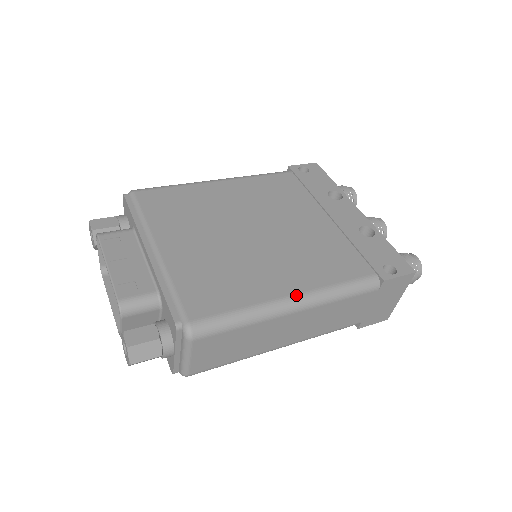
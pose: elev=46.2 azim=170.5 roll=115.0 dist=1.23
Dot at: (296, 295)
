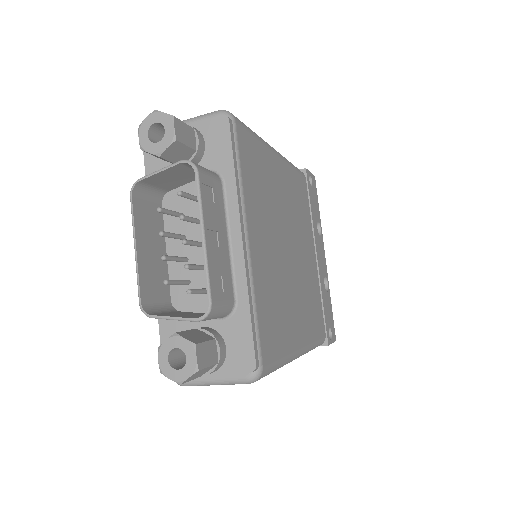
Dot at: (303, 348)
